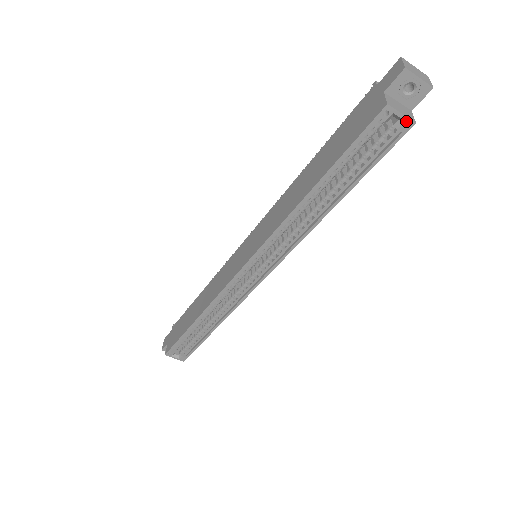
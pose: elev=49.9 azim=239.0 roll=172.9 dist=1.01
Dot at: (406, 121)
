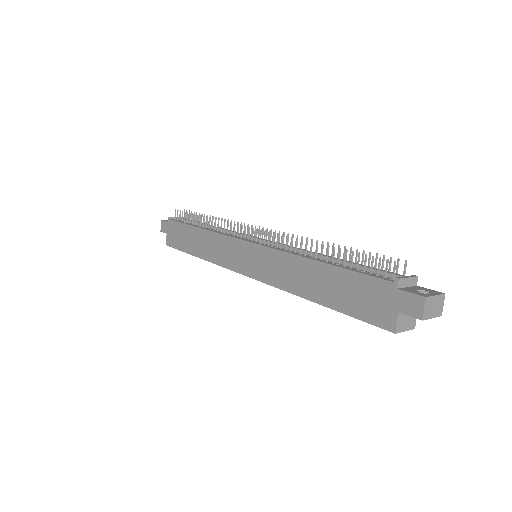
Dot at: (407, 329)
